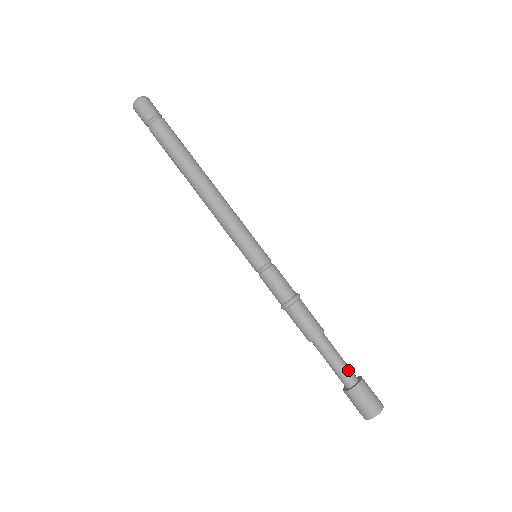
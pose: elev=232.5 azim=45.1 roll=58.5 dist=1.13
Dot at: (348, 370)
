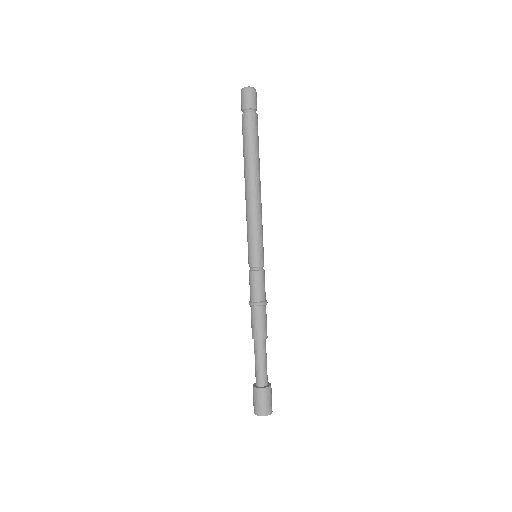
Dot at: occluded
